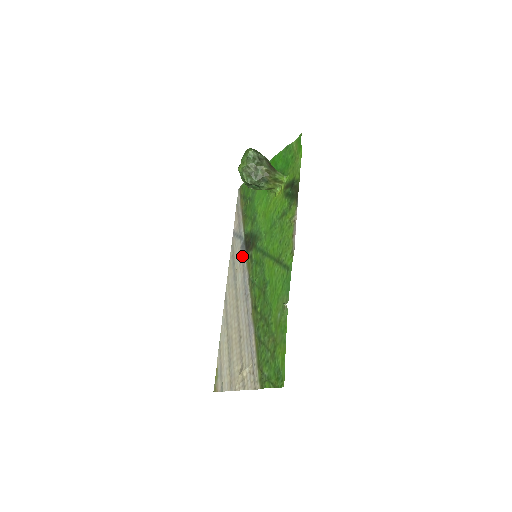
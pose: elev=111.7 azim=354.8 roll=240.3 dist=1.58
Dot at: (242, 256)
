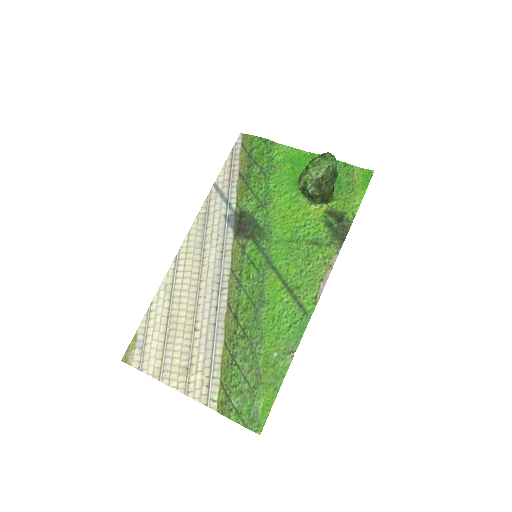
Dot at: (225, 230)
